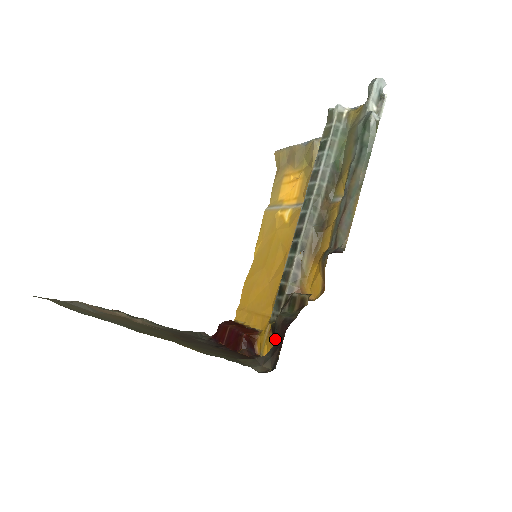
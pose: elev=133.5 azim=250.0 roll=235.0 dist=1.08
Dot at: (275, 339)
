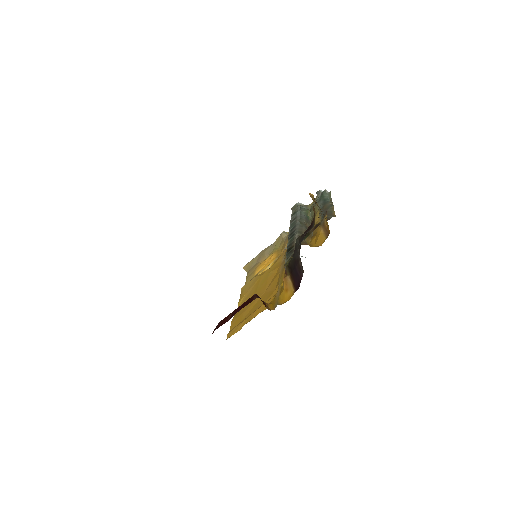
Dot at: occluded
